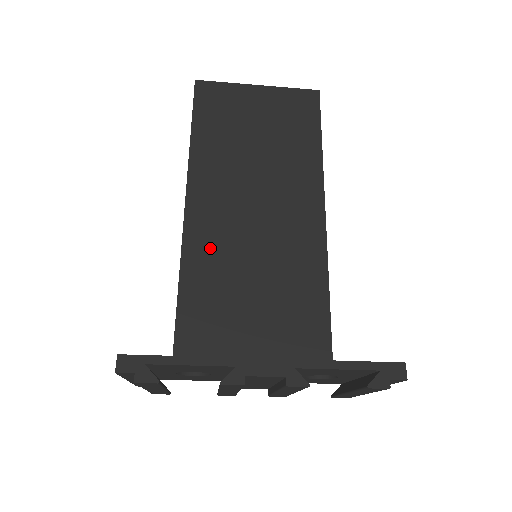
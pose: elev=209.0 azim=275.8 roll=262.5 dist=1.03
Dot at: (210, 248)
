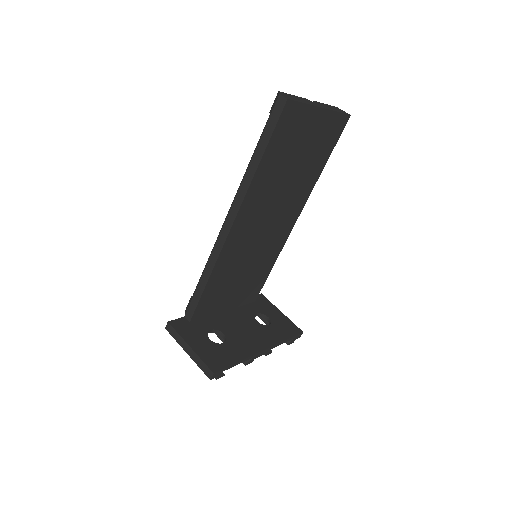
Dot at: (234, 252)
